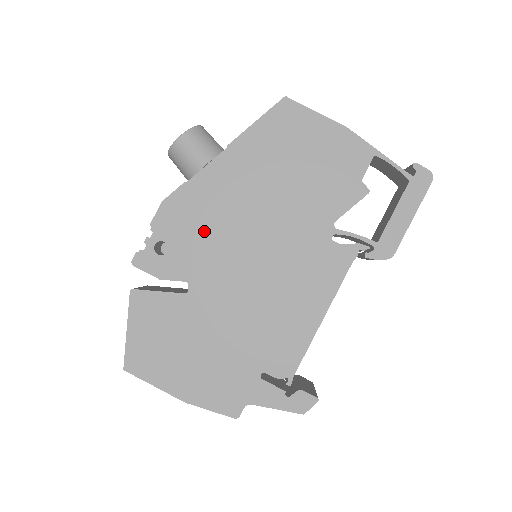
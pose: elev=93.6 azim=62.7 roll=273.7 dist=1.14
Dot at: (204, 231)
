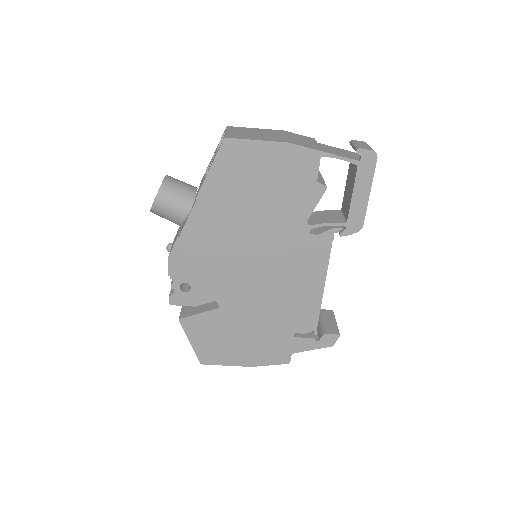
Dot at: (210, 265)
